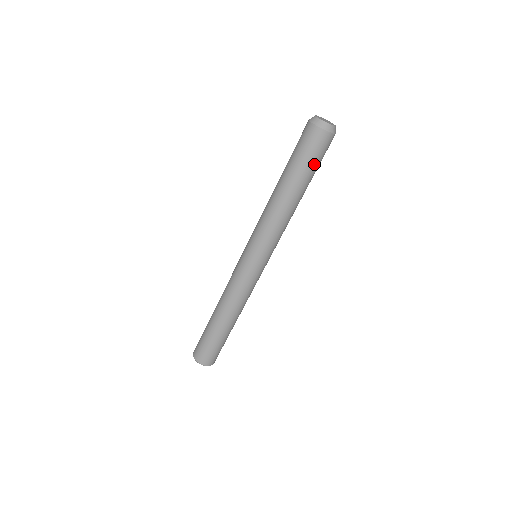
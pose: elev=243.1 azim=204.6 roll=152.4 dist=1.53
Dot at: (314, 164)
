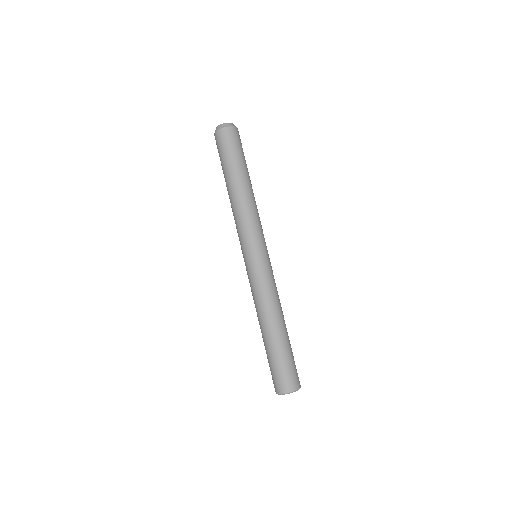
Dot at: (231, 154)
